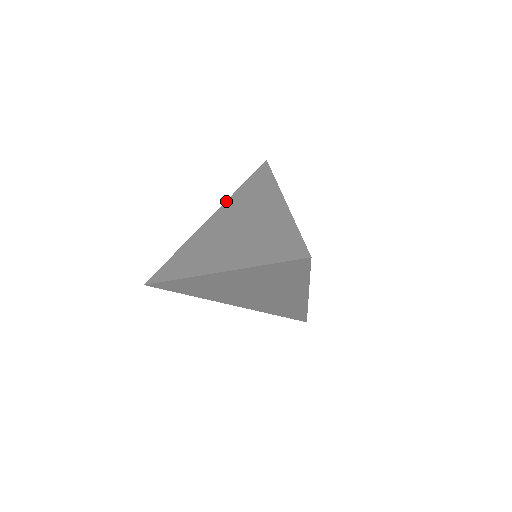
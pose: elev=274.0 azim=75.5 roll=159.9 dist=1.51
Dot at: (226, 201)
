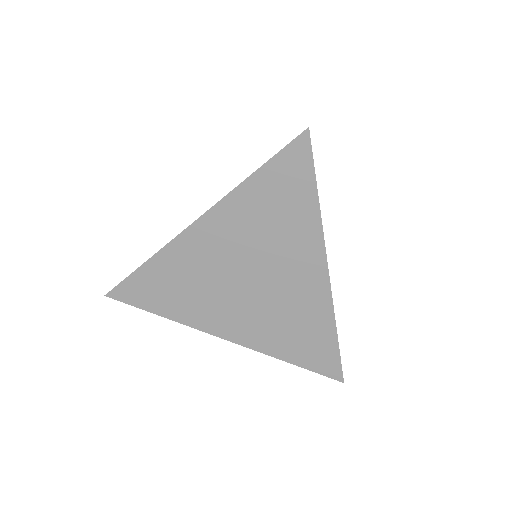
Dot at: occluded
